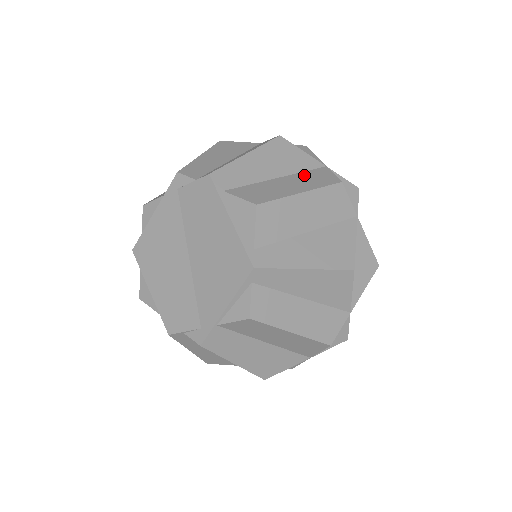
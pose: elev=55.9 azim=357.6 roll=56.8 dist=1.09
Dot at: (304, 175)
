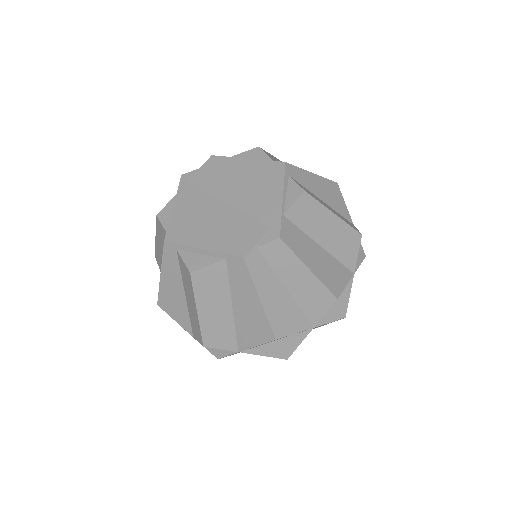
Dot at: occluded
